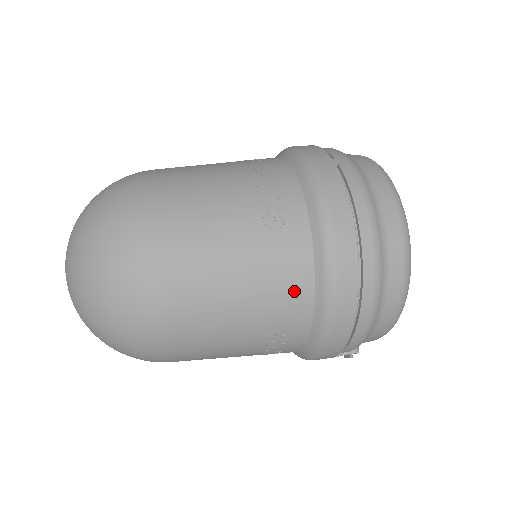
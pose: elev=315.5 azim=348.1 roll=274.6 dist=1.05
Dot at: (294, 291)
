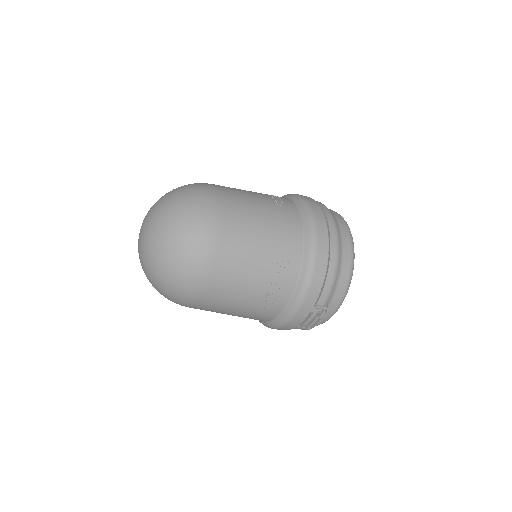
Dot at: (293, 235)
